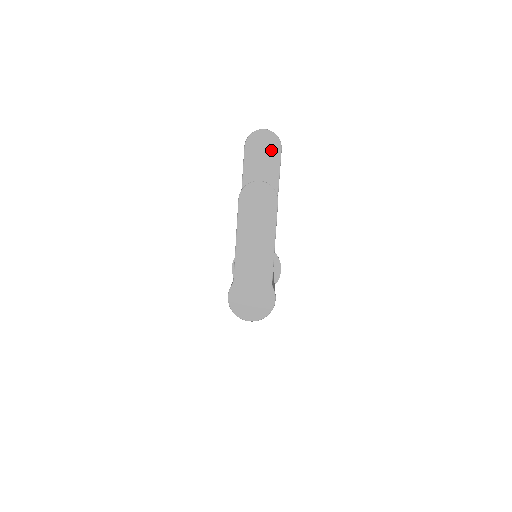
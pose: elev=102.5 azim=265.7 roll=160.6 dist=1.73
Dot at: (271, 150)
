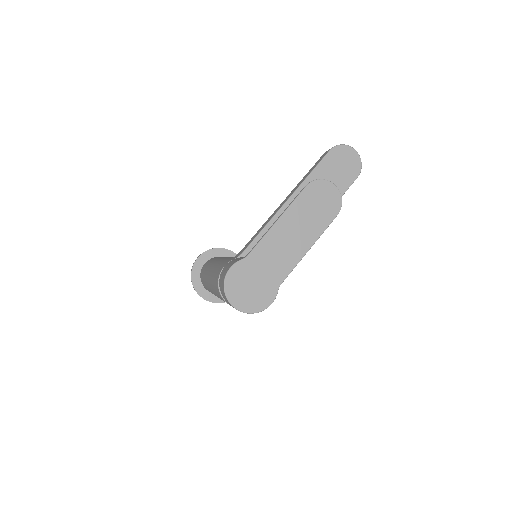
Dot at: (349, 171)
